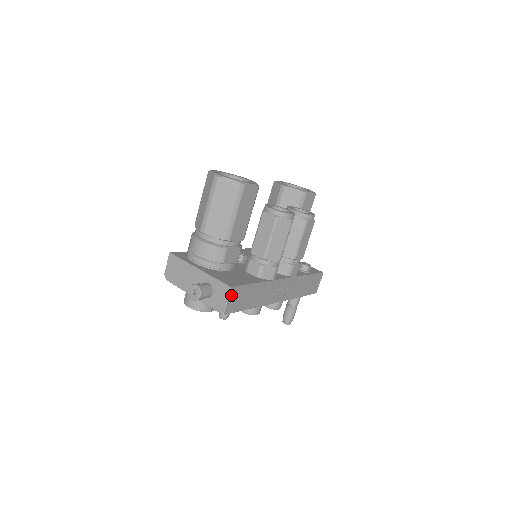
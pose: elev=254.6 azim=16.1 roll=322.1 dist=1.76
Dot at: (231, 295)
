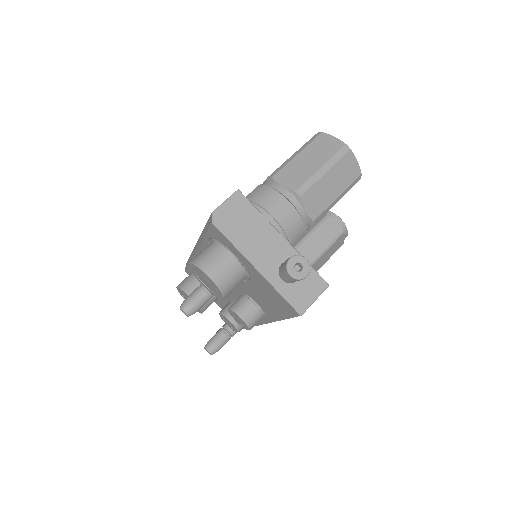
Dot at: (319, 294)
